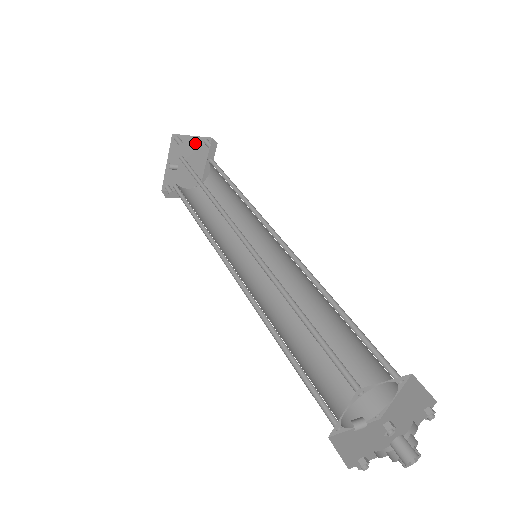
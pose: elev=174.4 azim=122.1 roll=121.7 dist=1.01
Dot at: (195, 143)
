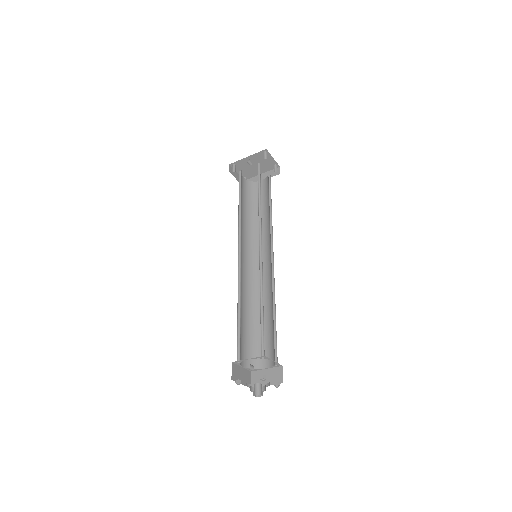
Dot at: (270, 161)
